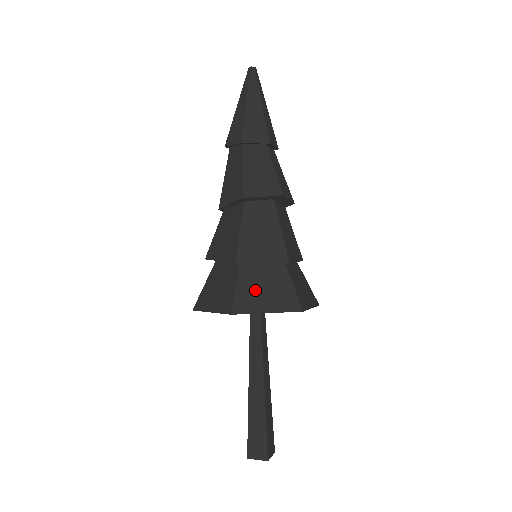
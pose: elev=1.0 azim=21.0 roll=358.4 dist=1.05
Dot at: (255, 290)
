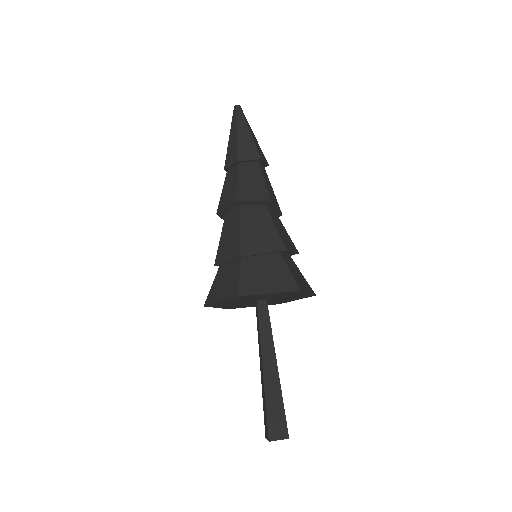
Dot at: (220, 284)
